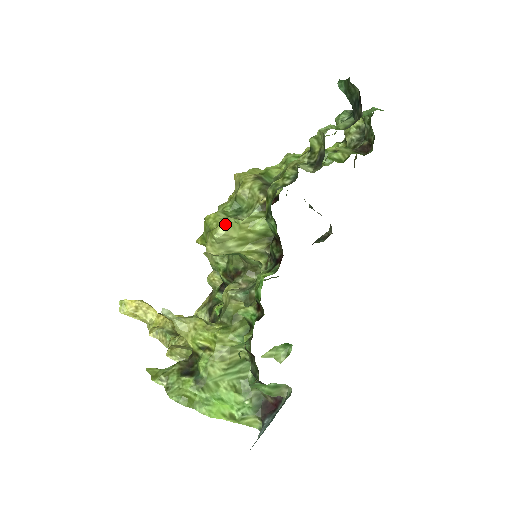
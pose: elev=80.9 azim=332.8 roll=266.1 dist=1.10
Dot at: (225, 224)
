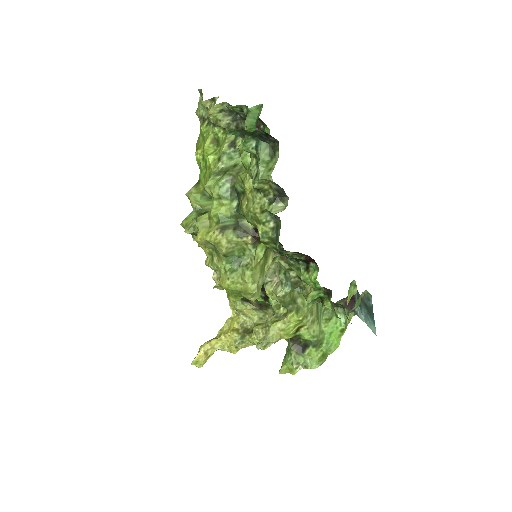
Dot at: (251, 281)
